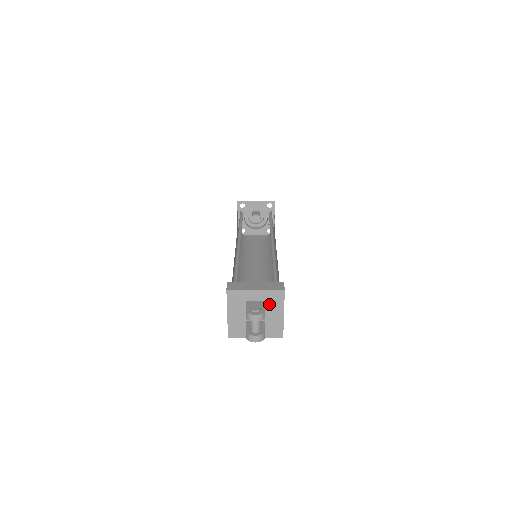
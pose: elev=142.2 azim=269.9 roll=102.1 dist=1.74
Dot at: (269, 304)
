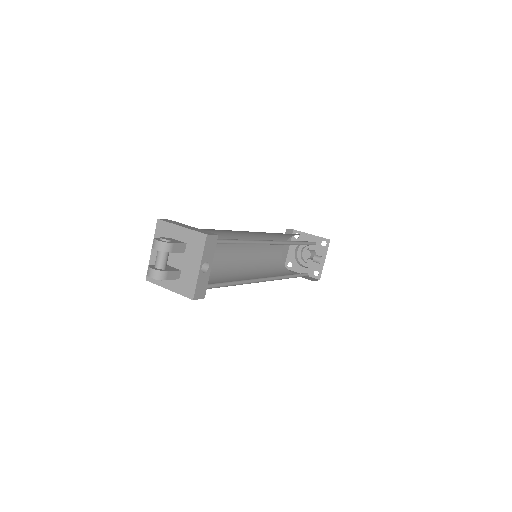
Dot at: (189, 249)
